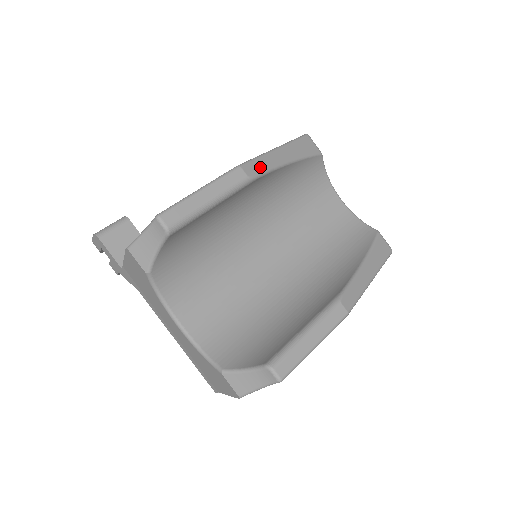
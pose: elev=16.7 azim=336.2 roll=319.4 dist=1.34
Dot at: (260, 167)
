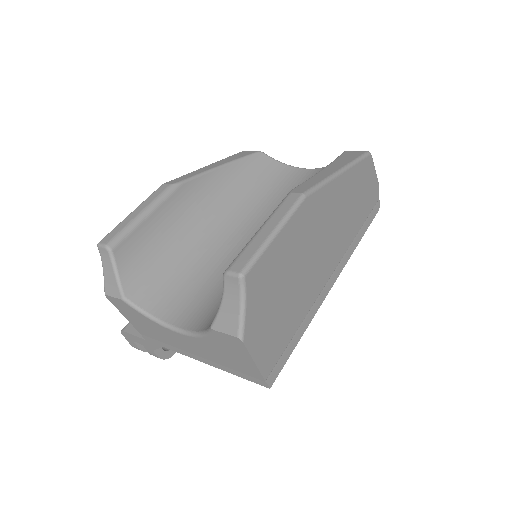
Dot at: (185, 177)
